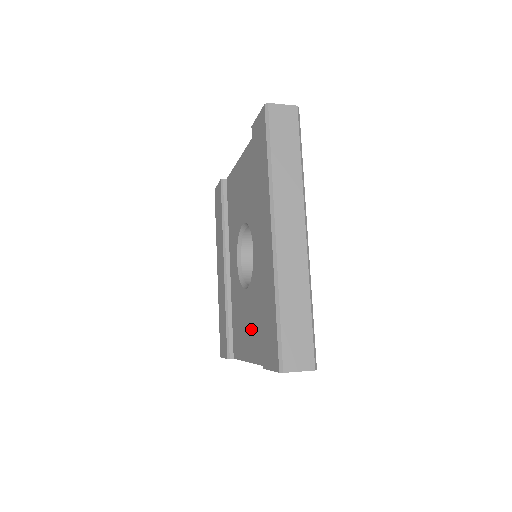
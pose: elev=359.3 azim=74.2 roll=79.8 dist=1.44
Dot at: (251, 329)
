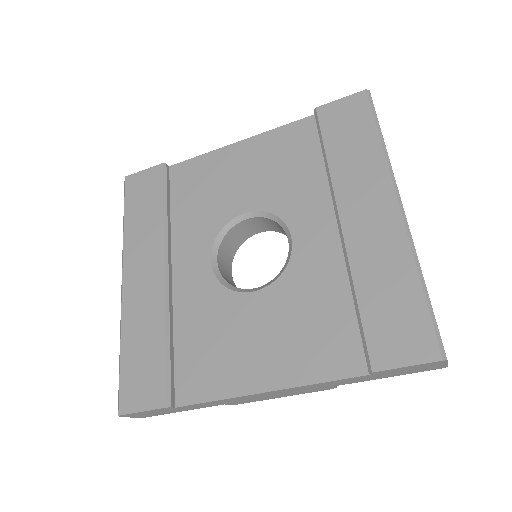
Dot at: (279, 340)
